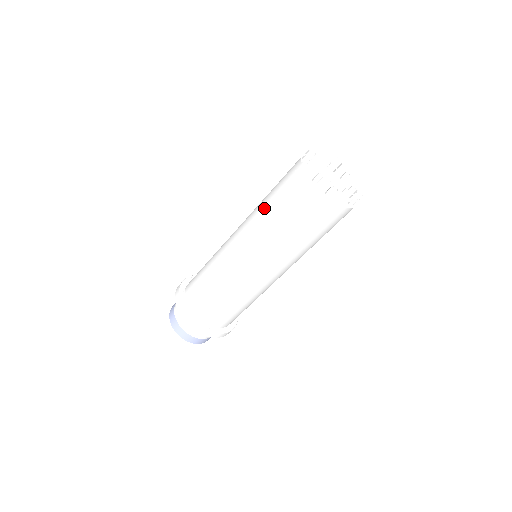
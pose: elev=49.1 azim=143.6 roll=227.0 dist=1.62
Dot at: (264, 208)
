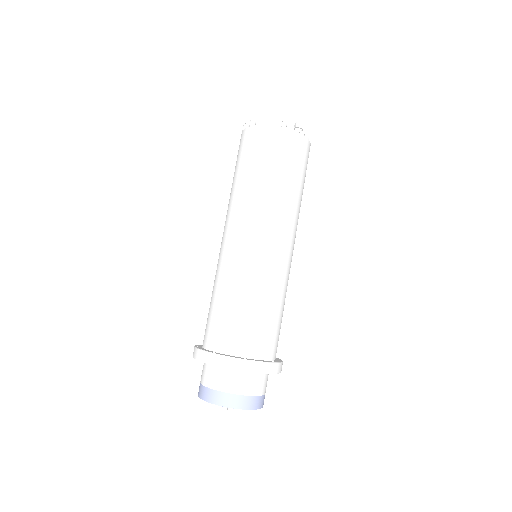
Dot at: occluded
